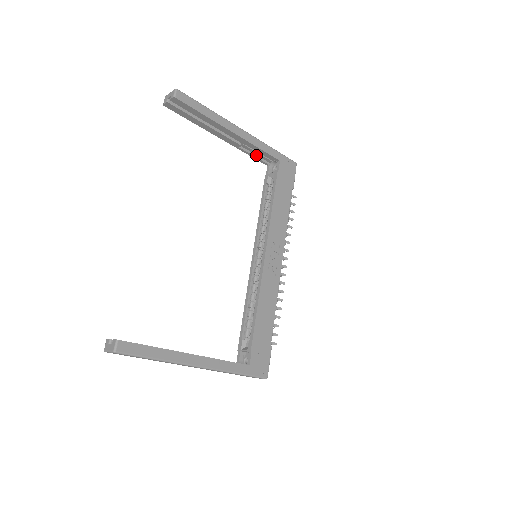
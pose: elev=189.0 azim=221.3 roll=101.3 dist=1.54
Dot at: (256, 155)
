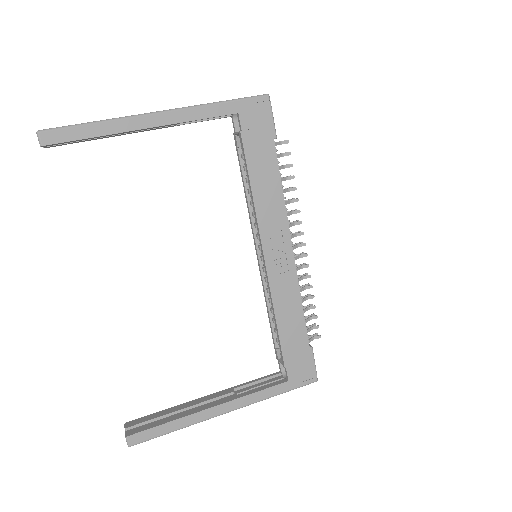
Dot at: occluded
